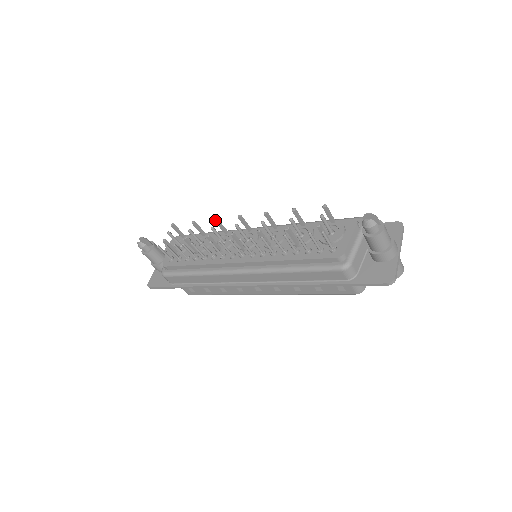
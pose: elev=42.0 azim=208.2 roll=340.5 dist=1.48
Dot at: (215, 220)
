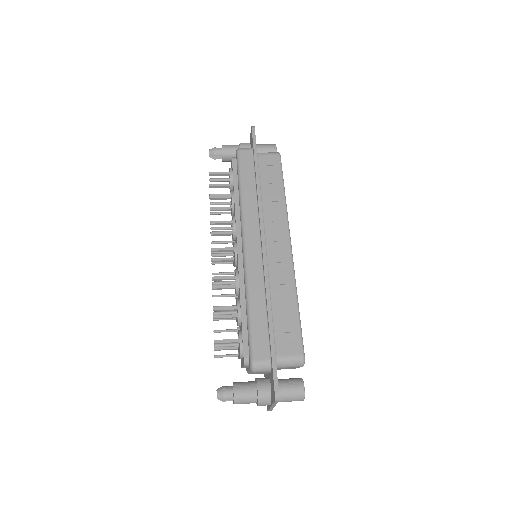
Dot at: (211, 224)
